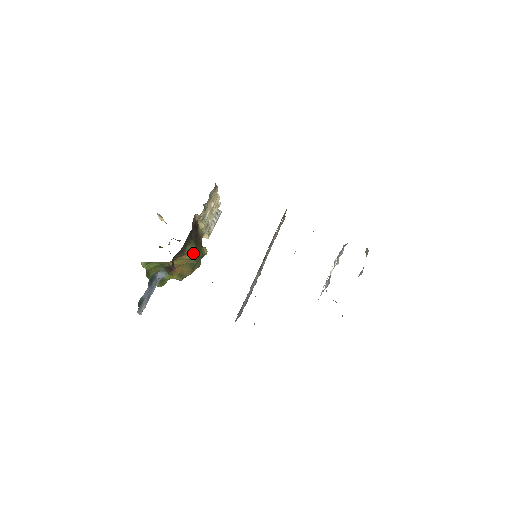
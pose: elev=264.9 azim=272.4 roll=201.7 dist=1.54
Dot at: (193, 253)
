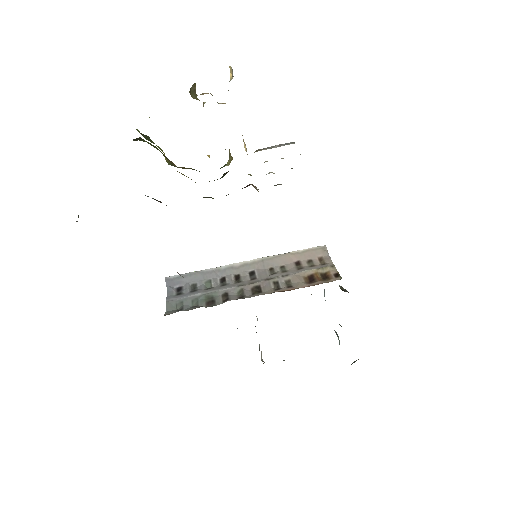
Dot at: occluded
